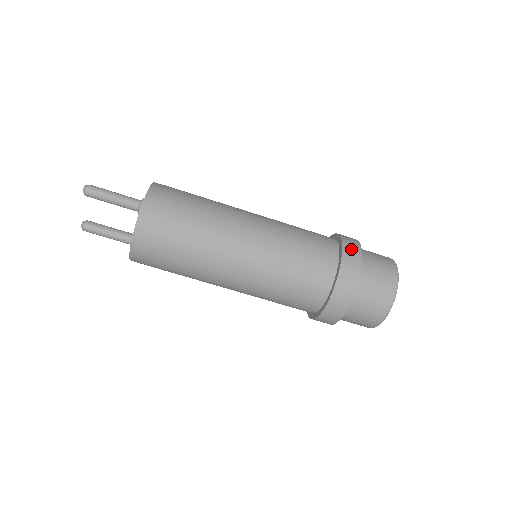
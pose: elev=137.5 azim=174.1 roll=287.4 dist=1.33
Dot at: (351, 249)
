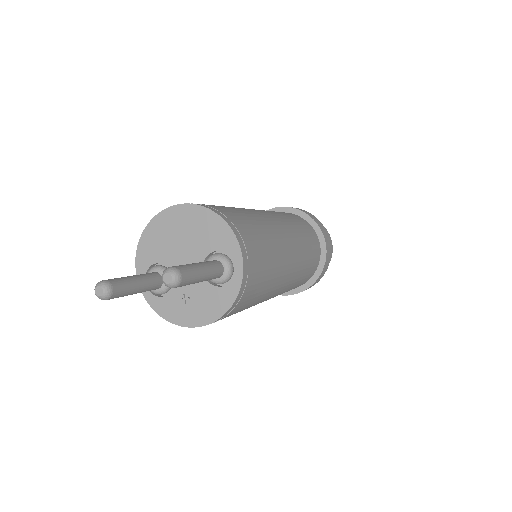
Dot at: (328, 245)
